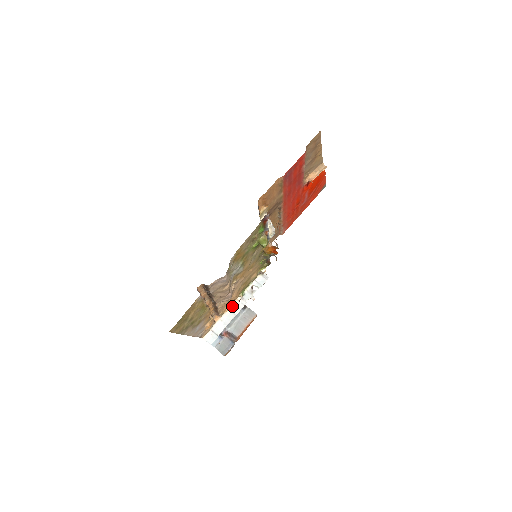
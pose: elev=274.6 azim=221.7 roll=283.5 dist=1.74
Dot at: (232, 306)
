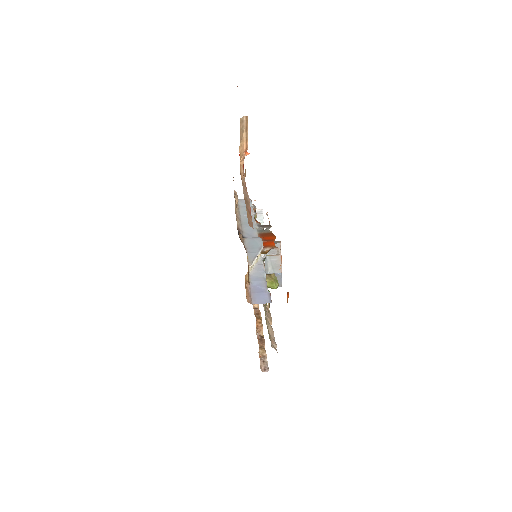
Dot at: occluded
